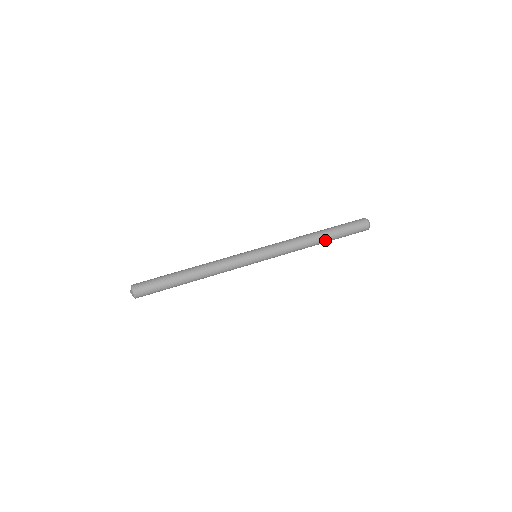
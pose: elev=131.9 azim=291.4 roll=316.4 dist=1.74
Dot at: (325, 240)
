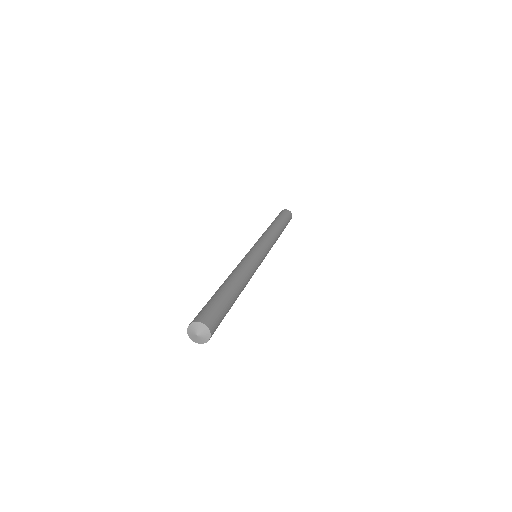
Dot at: (281, 227)
